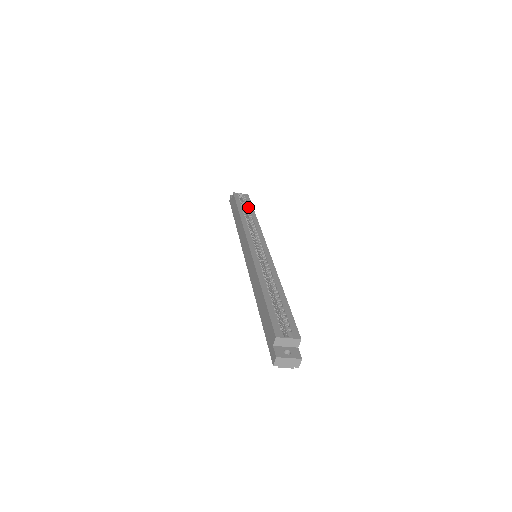
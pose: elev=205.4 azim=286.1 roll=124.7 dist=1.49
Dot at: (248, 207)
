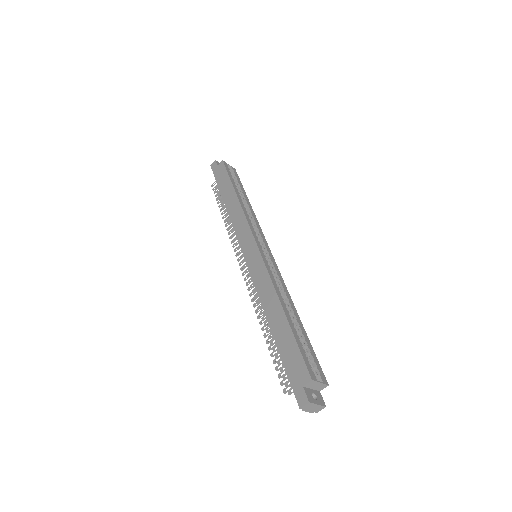
Dot at: (240, 187)
